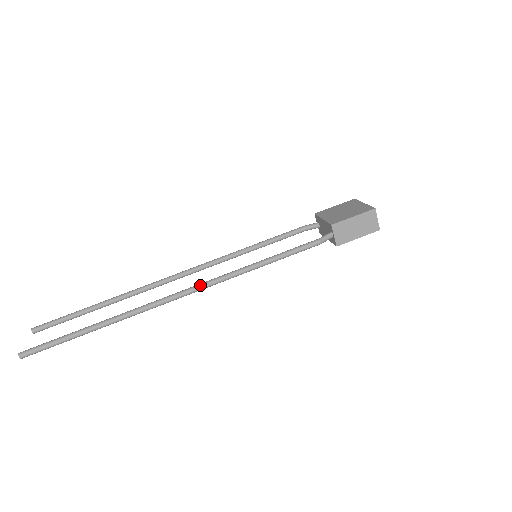
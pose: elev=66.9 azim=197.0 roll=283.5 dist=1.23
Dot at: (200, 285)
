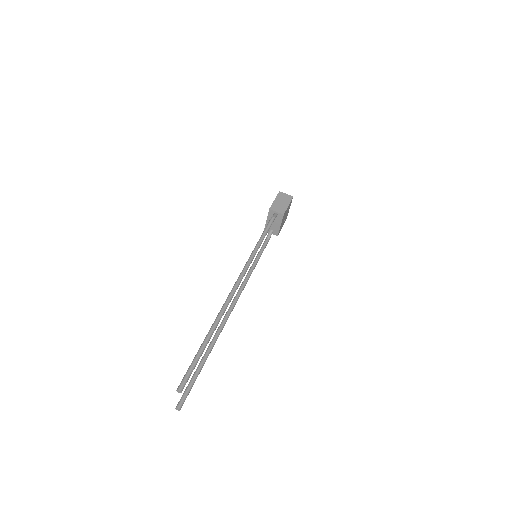
Dot at: (240, 274)
